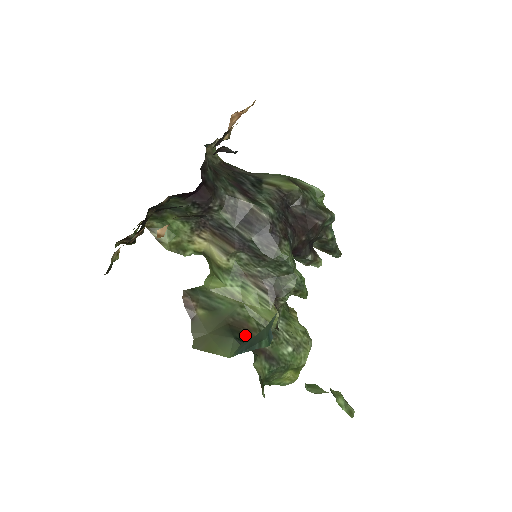
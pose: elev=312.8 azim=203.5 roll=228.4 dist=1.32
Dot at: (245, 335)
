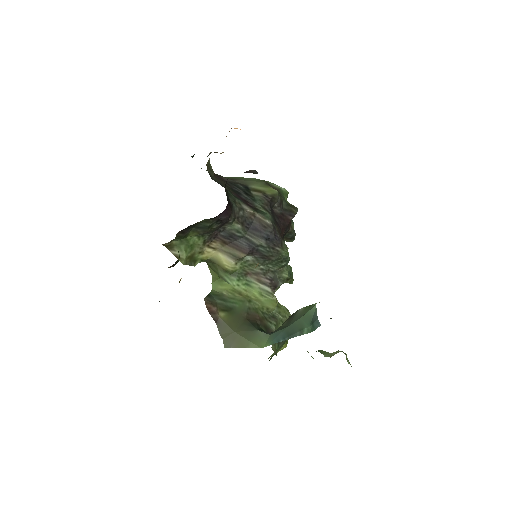
Dot at: (261, 325)
